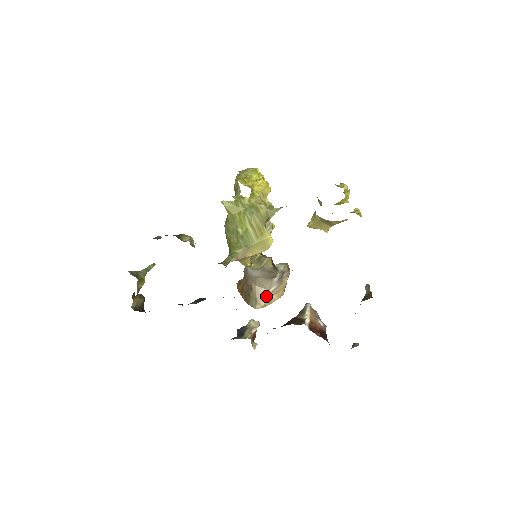
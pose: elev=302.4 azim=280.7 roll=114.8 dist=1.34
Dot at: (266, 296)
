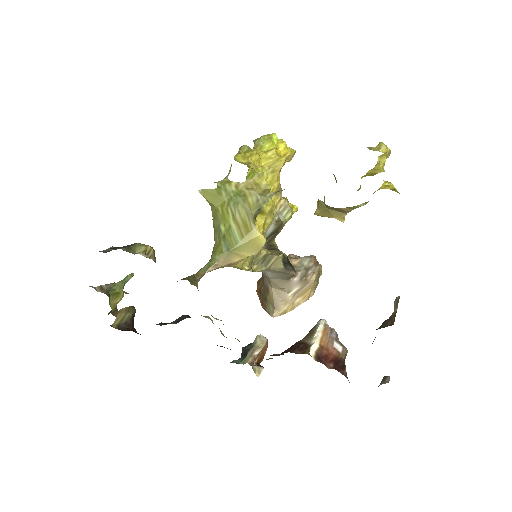
Dot at: (286, 300)
